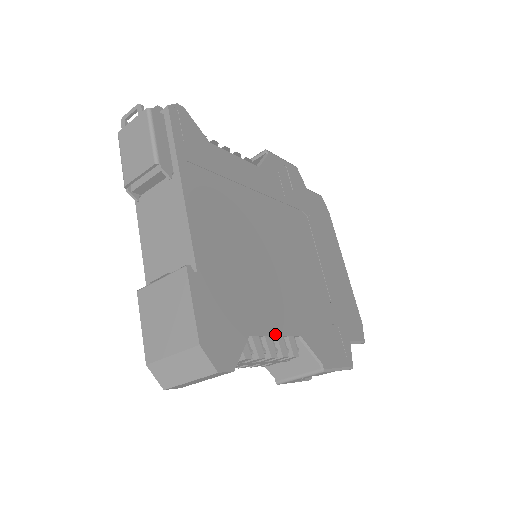
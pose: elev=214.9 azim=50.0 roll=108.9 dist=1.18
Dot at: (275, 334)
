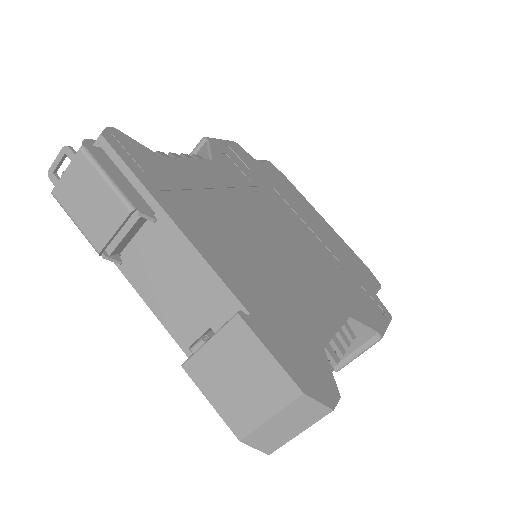
Dot at: (336, 330)
